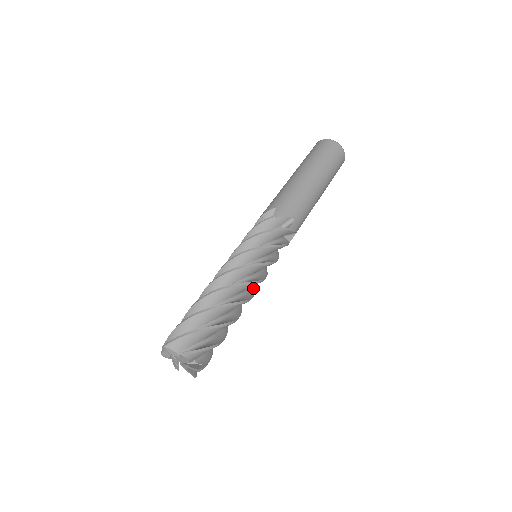
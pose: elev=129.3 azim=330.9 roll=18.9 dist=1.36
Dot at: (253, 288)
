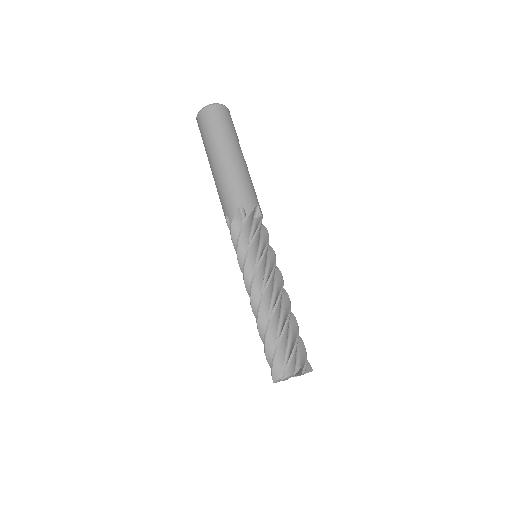
Dot at: (279, 275)
